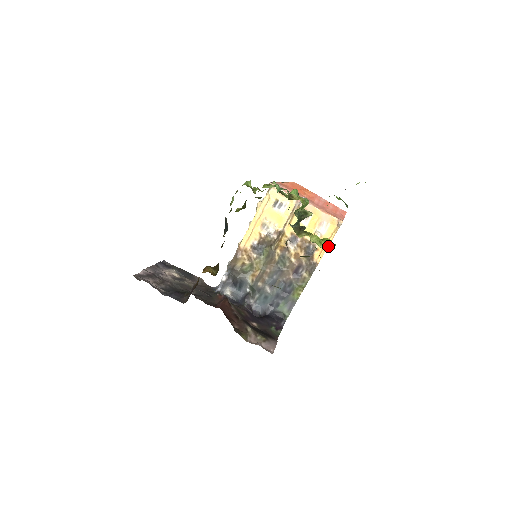
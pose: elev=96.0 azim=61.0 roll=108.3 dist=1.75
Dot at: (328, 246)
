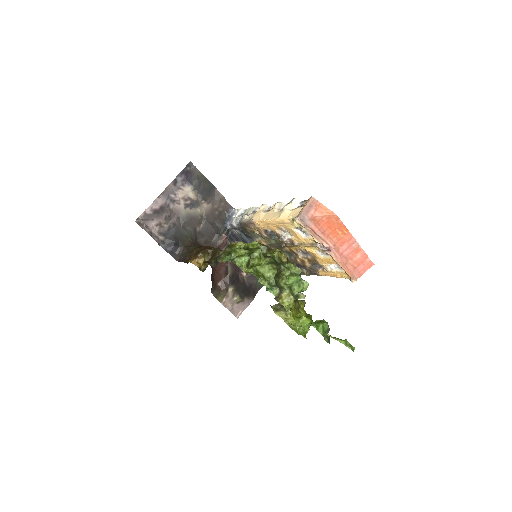
Dot at: (302, 326)
